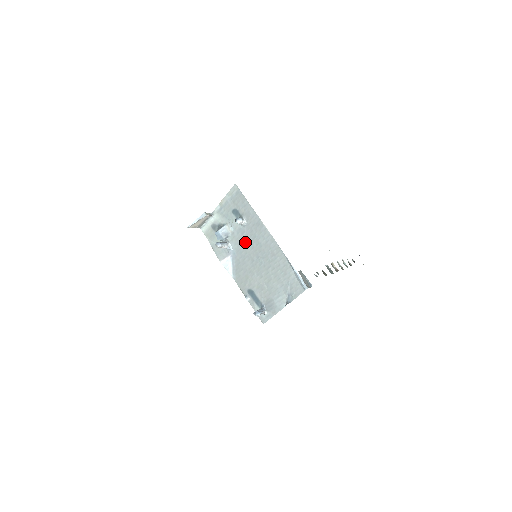
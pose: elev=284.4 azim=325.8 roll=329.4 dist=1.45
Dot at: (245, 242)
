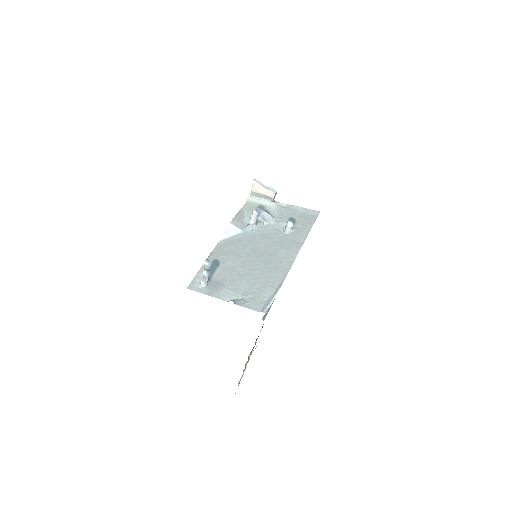
Dot at: (268, 239)
